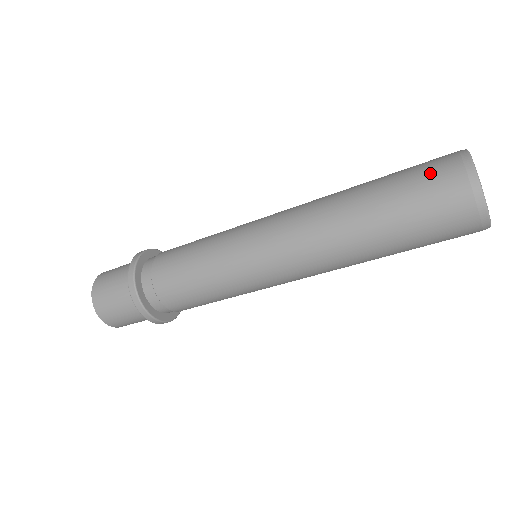
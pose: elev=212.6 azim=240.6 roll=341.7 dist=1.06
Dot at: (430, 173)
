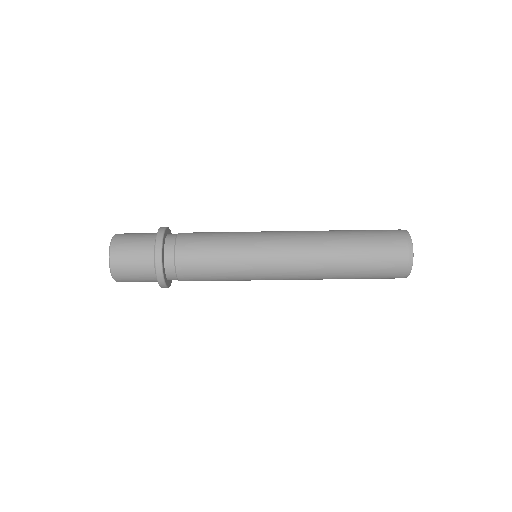
Dot at: occluded
